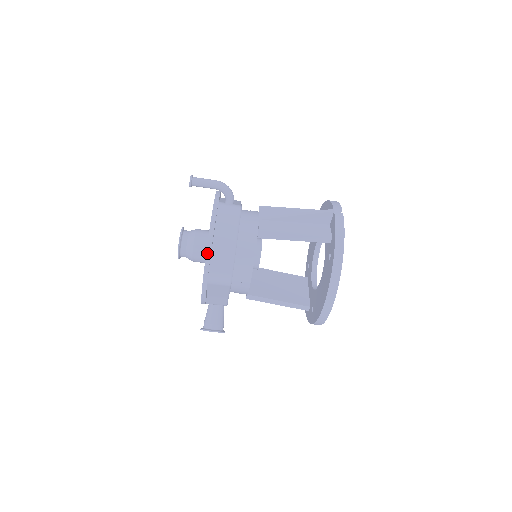
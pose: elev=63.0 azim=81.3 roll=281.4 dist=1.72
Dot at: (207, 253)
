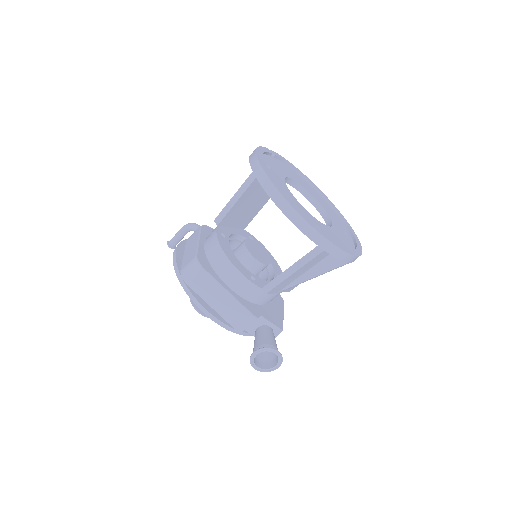
Dot at: (173, 261)
